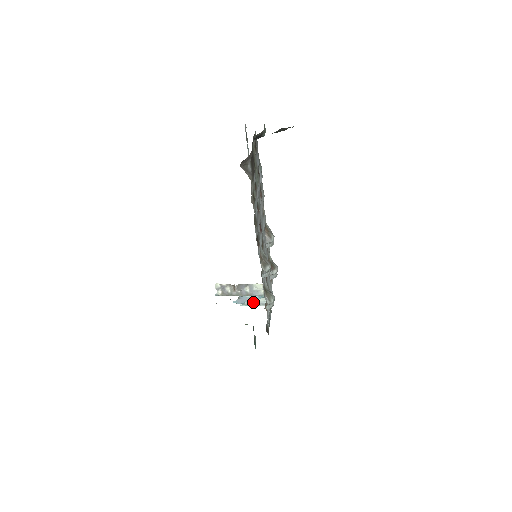
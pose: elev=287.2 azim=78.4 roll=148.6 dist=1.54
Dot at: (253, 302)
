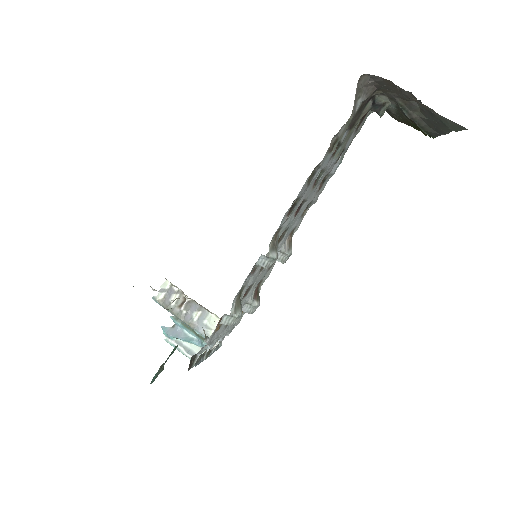
Dot at: (185, 345)
